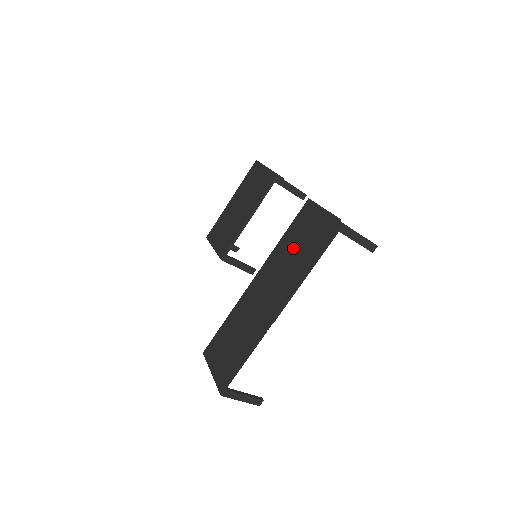
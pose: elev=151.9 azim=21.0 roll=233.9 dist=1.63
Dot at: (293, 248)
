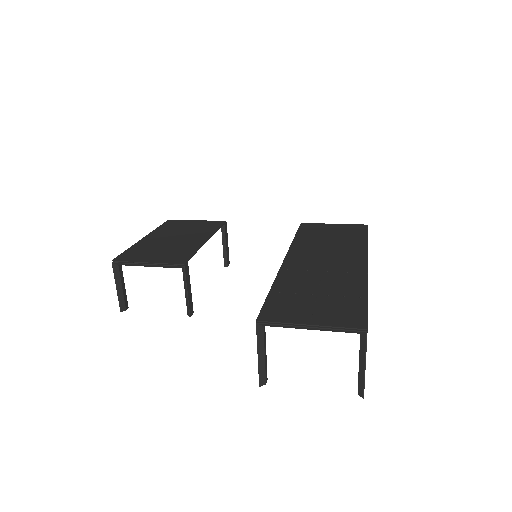
Dot at: (323, 239)
